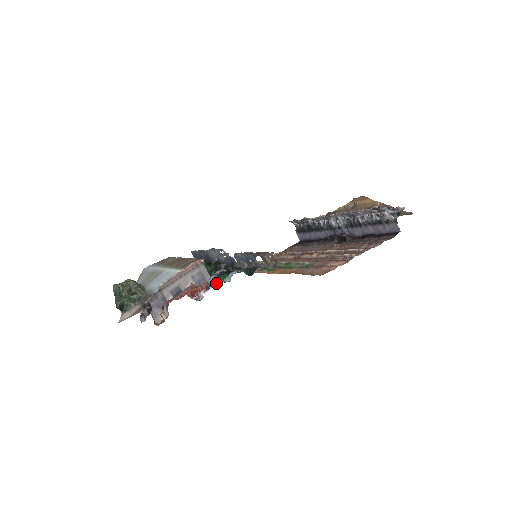
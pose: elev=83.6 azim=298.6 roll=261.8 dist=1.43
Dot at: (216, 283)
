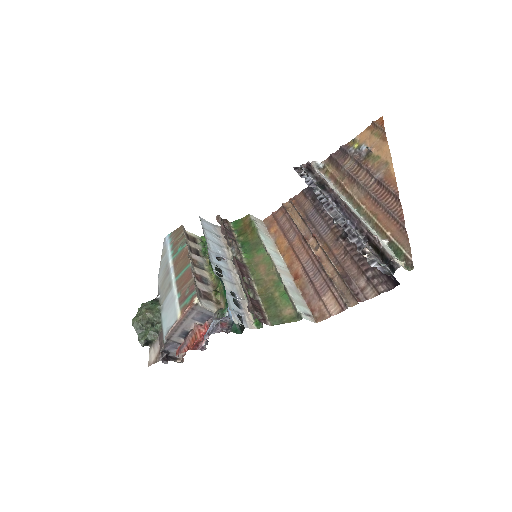
Dot at: (221, 304)
